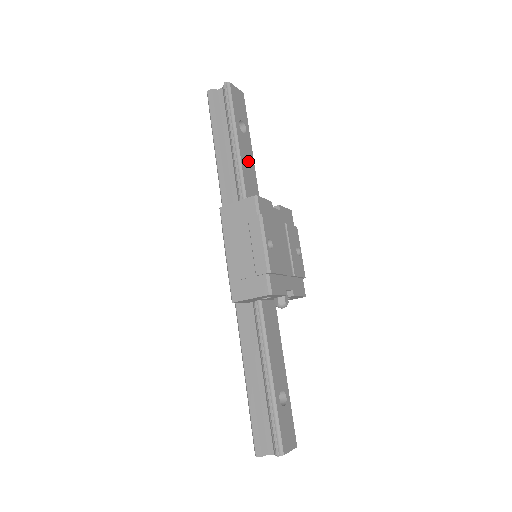
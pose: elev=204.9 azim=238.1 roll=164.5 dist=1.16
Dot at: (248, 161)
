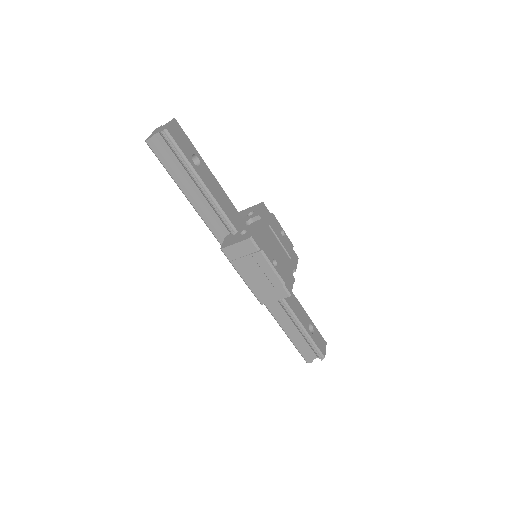
Dot at: (216, 188)
